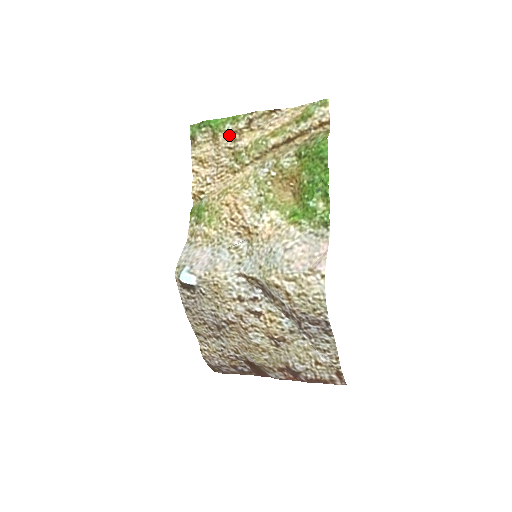
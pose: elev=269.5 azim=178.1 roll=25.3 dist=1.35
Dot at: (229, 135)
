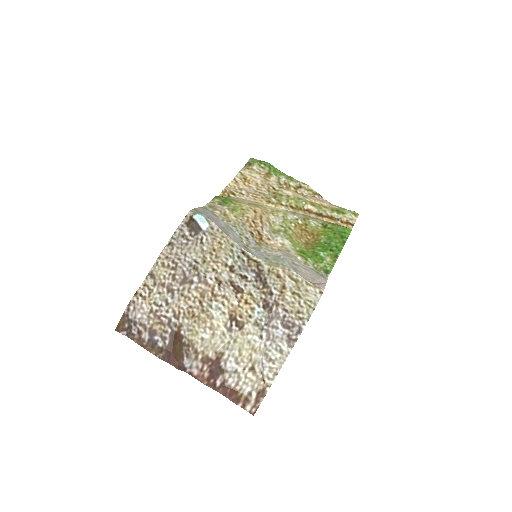
Dot at: (280, 182)
